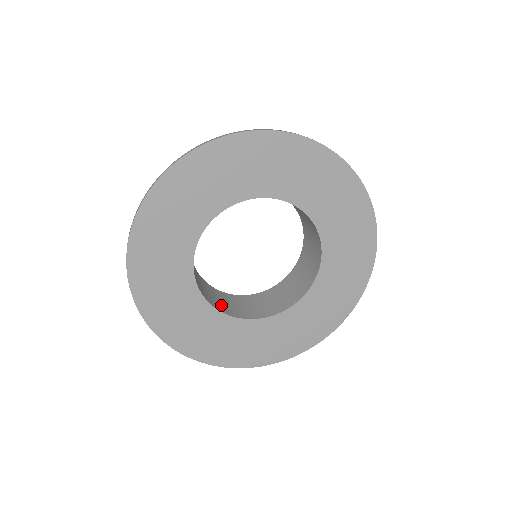
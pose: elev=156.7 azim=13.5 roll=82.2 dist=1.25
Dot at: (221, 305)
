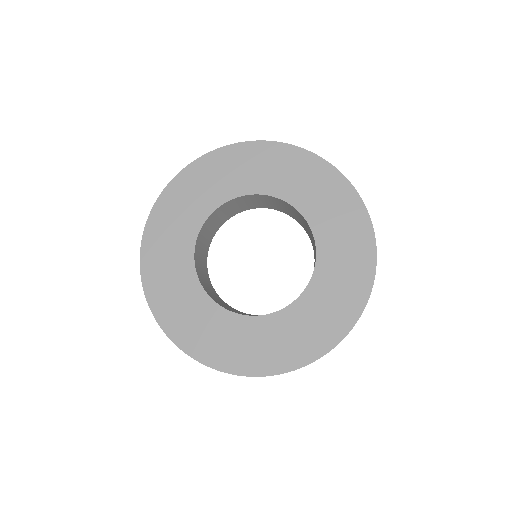
Dot at: (206, 286)
